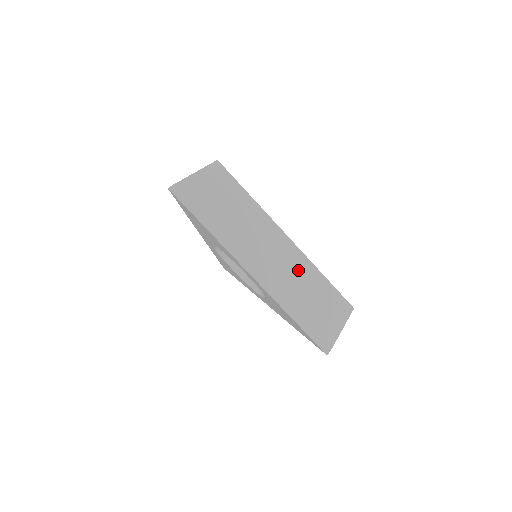
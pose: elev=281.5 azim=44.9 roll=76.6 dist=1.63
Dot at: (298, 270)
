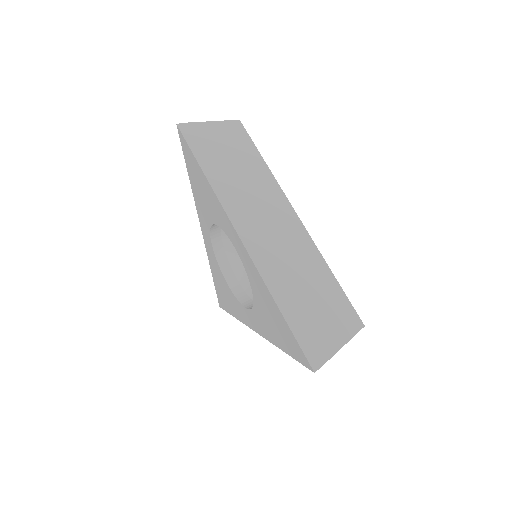
Dot at: (300, 254)
